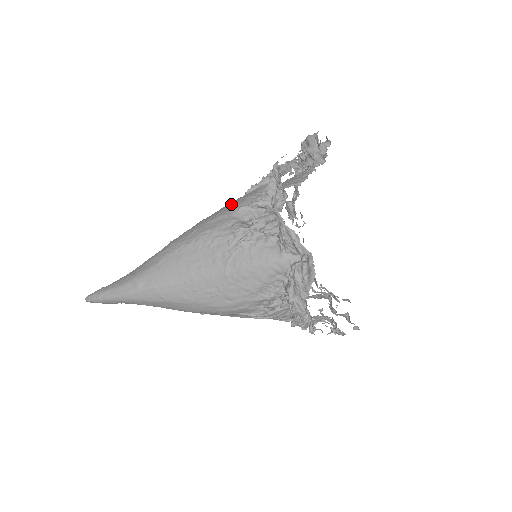
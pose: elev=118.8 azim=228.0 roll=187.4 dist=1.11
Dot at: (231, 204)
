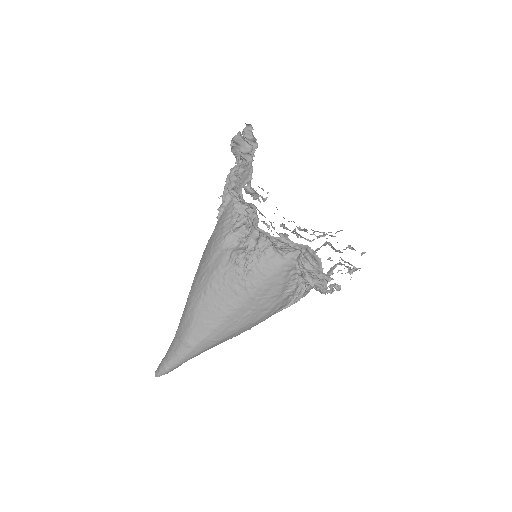
Dot at: (214, 237)
